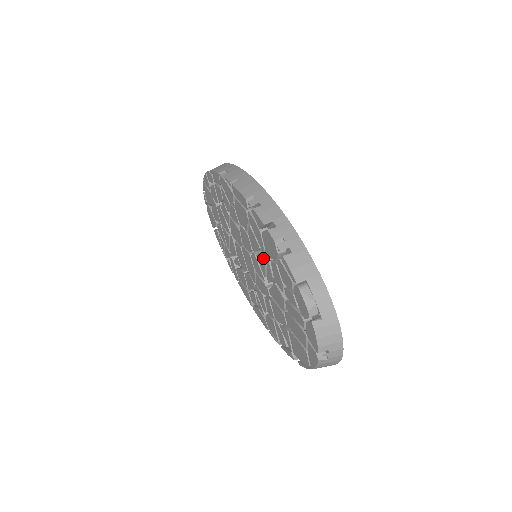
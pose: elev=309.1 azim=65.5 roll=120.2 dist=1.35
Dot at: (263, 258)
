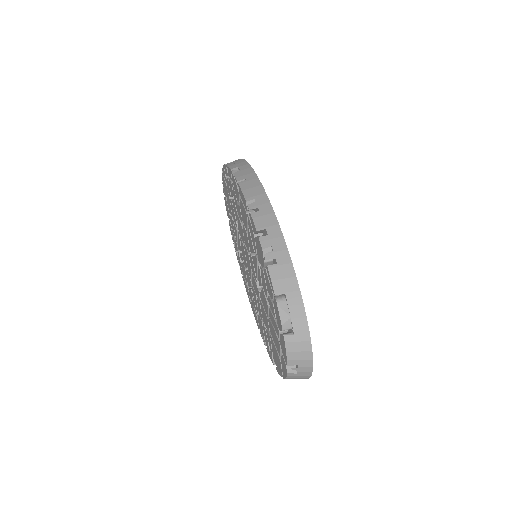
Dot at: (256, 262)
